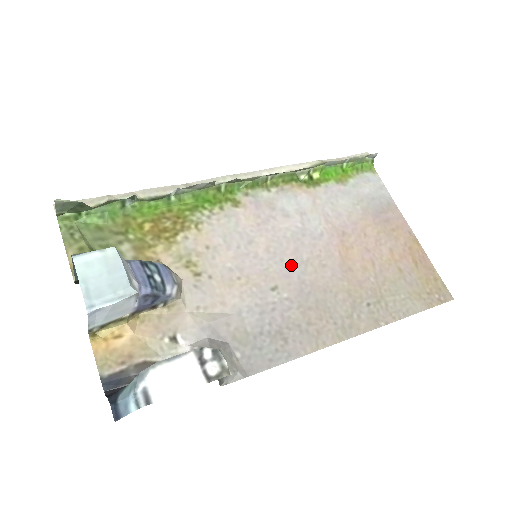
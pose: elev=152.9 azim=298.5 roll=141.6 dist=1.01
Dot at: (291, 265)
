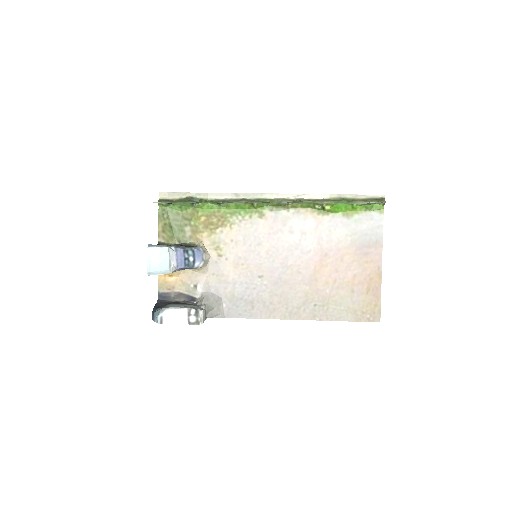
Dot at: (278, 266)
